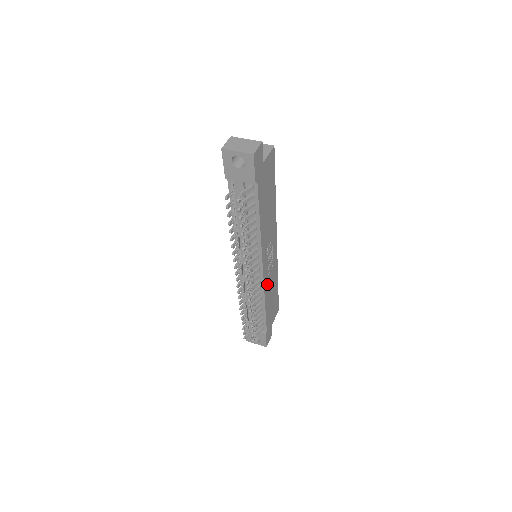
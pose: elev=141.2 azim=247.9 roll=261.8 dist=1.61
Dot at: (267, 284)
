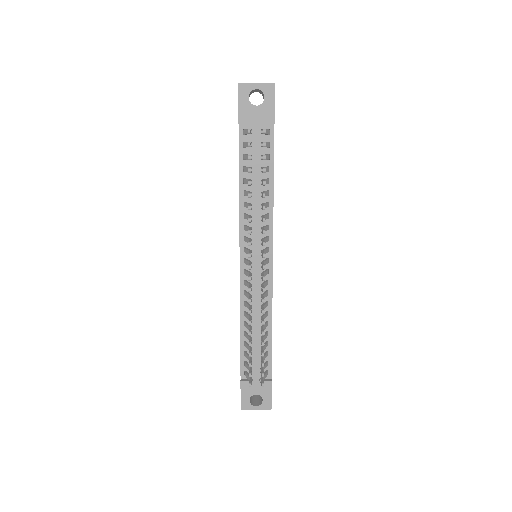
Dot at: occluded
